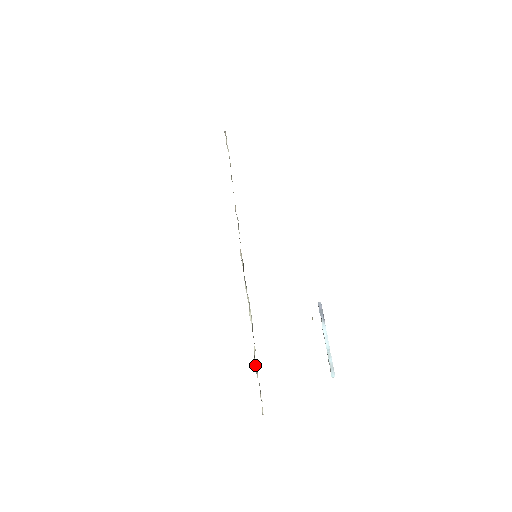
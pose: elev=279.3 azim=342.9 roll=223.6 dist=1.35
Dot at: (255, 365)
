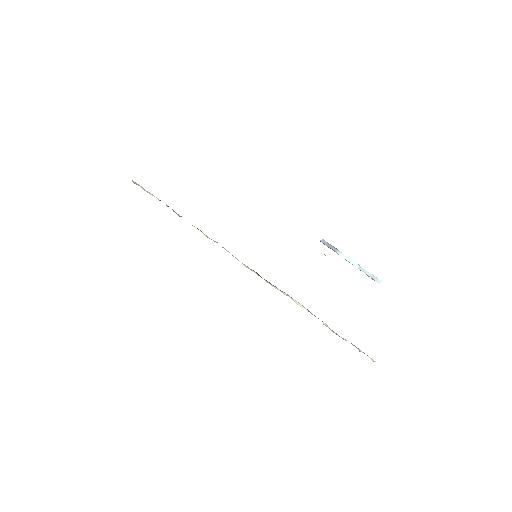
Dot at: occluded
